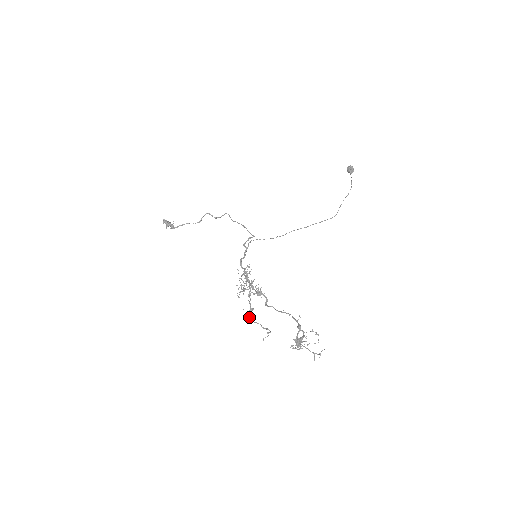
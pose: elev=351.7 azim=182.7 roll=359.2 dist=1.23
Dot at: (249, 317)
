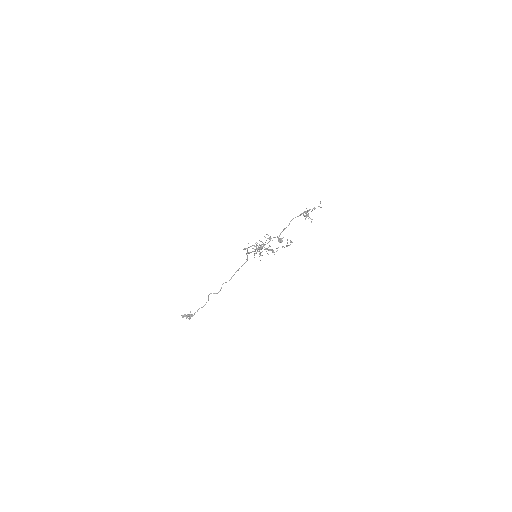
Dot at: (274, 252)
